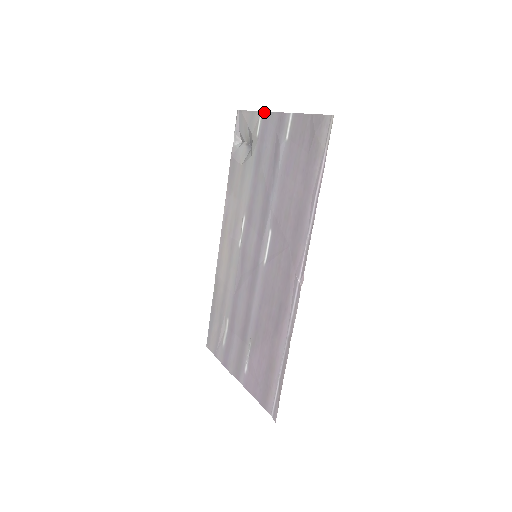
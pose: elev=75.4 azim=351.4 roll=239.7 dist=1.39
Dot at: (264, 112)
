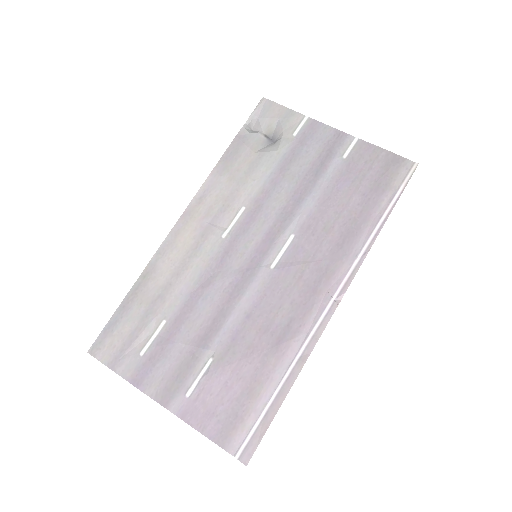
Dot at: (312, 119)
